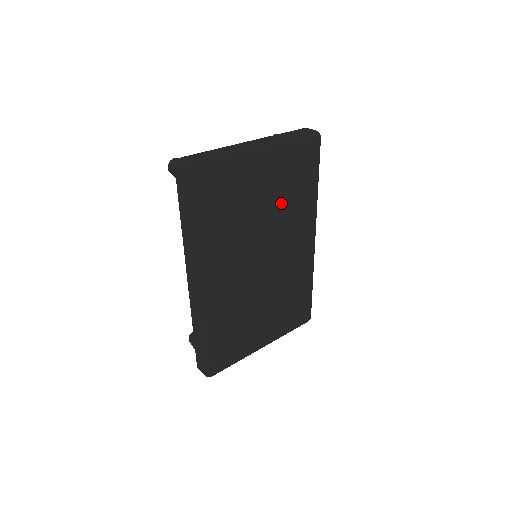
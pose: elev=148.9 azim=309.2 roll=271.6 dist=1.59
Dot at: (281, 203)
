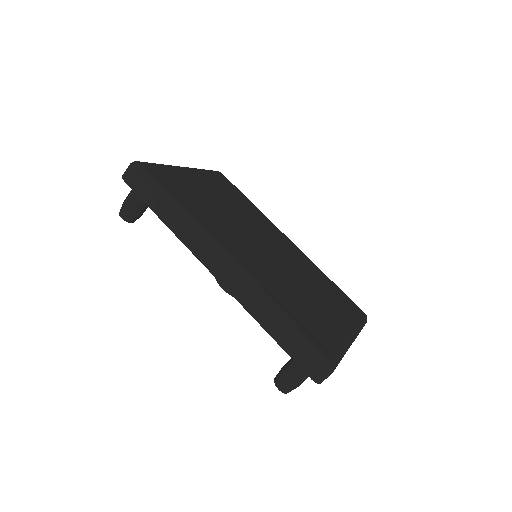
Dot at: (234, 205)
